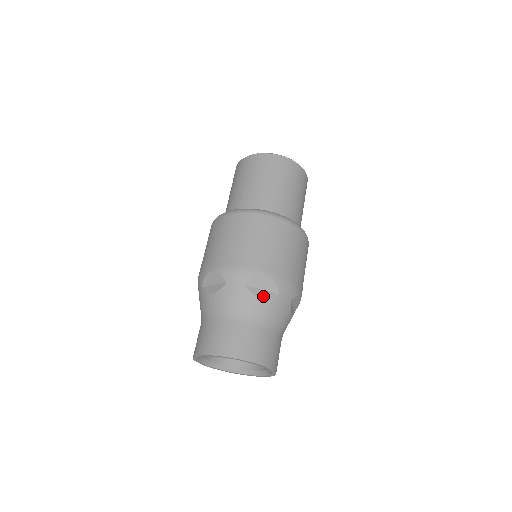
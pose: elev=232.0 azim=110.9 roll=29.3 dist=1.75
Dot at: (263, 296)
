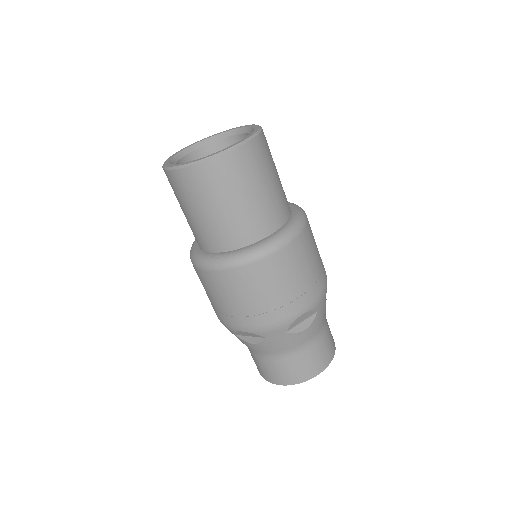
Dot at: (254, 342)
